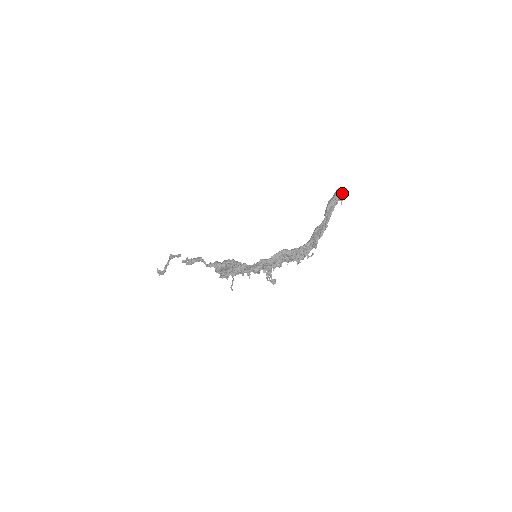
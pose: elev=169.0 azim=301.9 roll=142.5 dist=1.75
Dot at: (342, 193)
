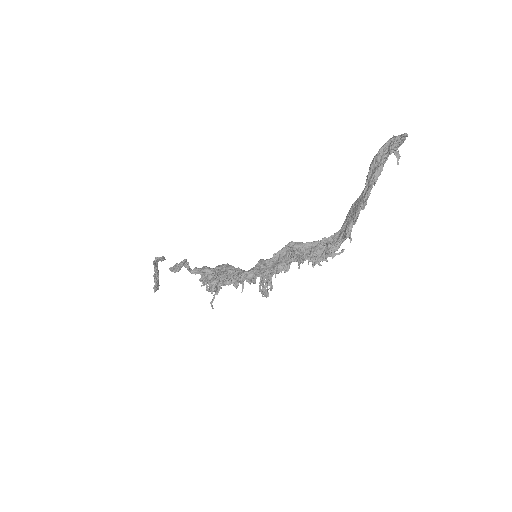
Dot at: (396, 141)
